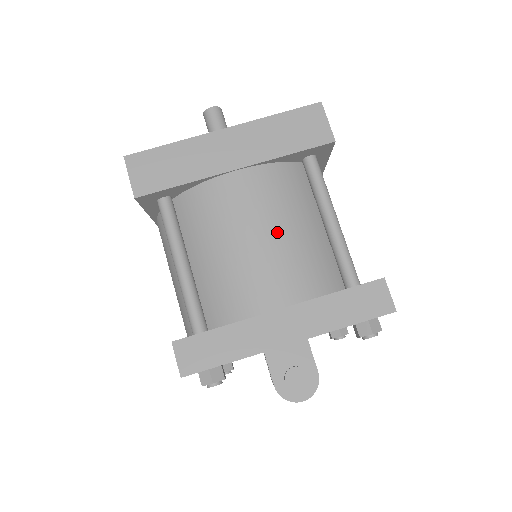
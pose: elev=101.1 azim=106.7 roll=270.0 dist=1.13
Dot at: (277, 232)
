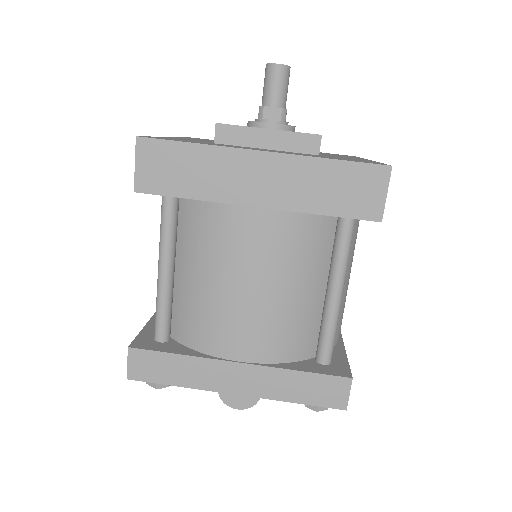
Dot at: (270, 290)
